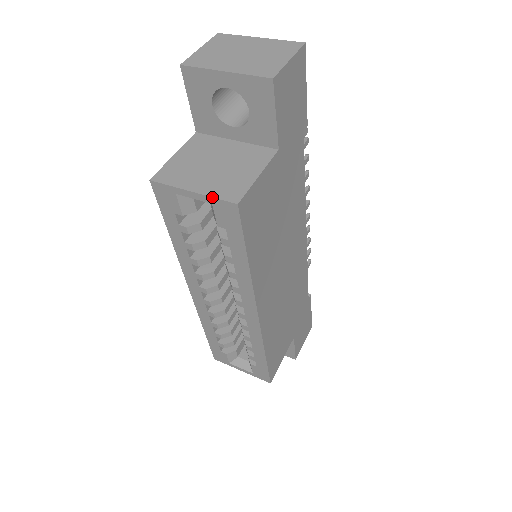
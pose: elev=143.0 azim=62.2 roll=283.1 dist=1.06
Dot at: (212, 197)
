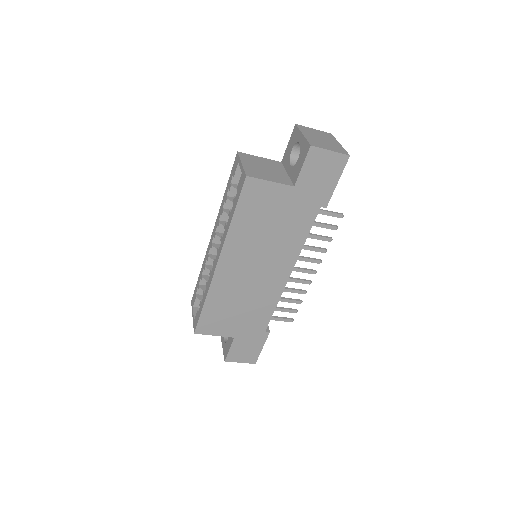
Dot at: (244, 168)
